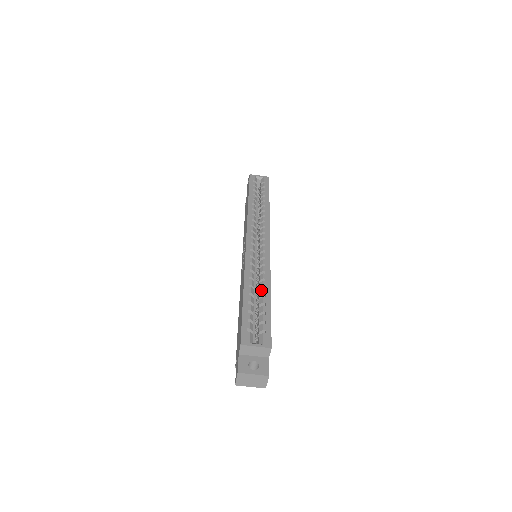
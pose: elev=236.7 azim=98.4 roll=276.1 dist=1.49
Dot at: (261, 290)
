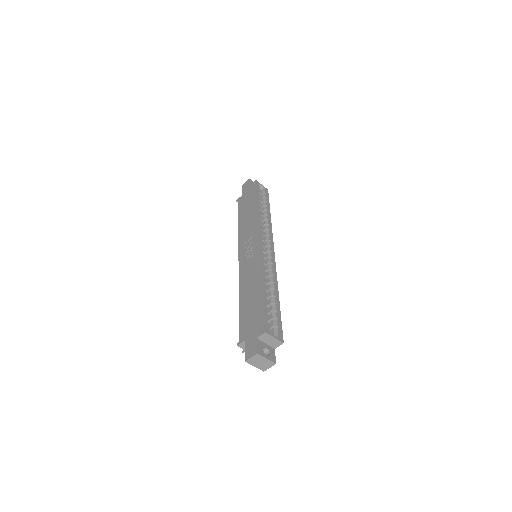
Dot at: (272, 291)
